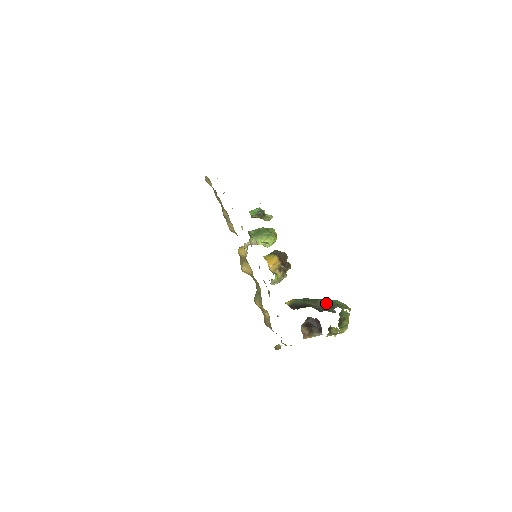
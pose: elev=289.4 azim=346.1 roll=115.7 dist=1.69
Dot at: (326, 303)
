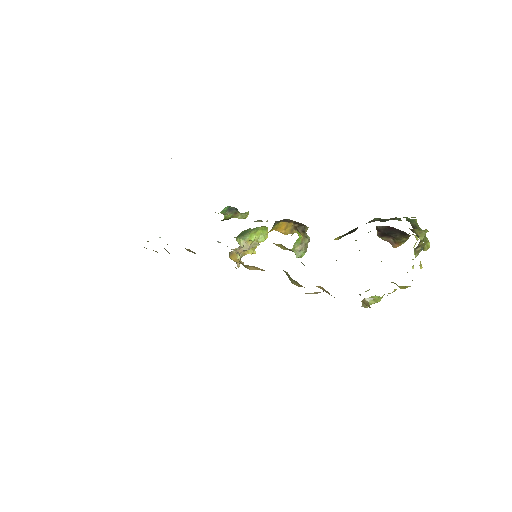
Dot at: (381, 219)
